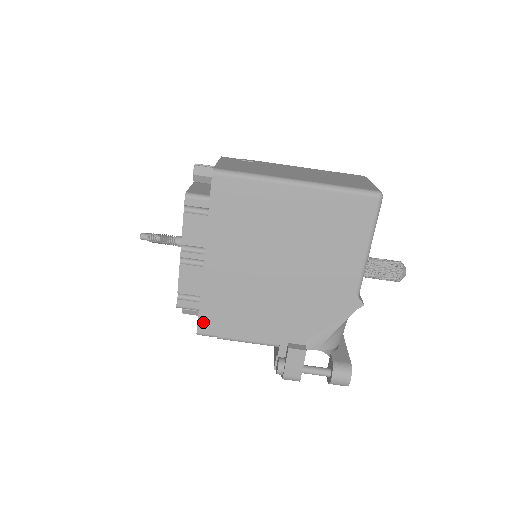
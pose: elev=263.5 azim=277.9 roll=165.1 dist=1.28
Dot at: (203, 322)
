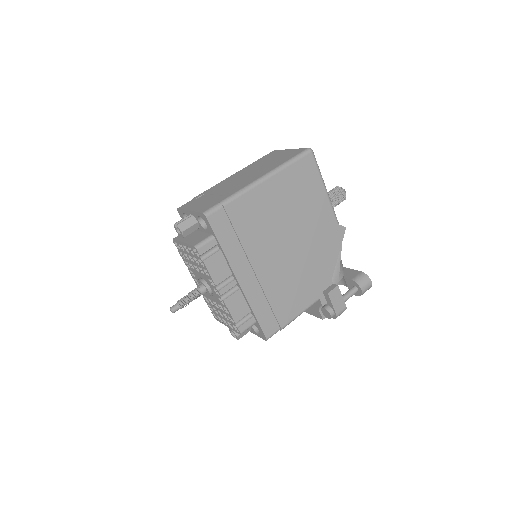
Dot at: (265, 327)
